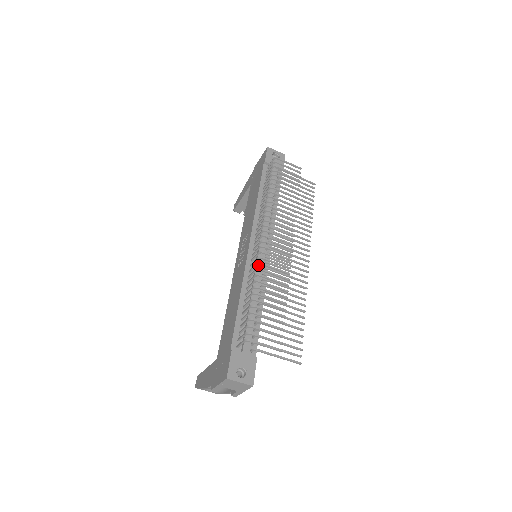
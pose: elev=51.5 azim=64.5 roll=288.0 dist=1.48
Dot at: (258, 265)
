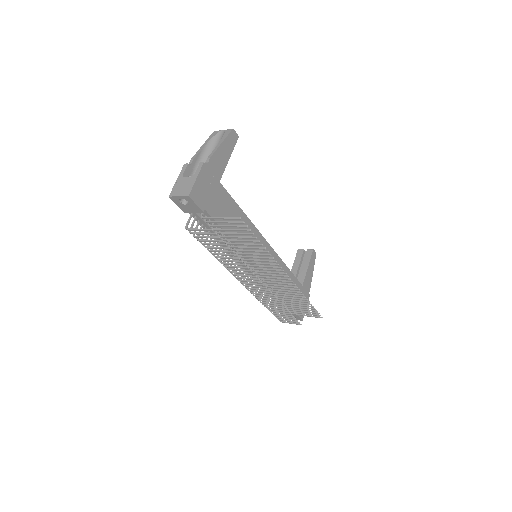
Dot at: occluded
